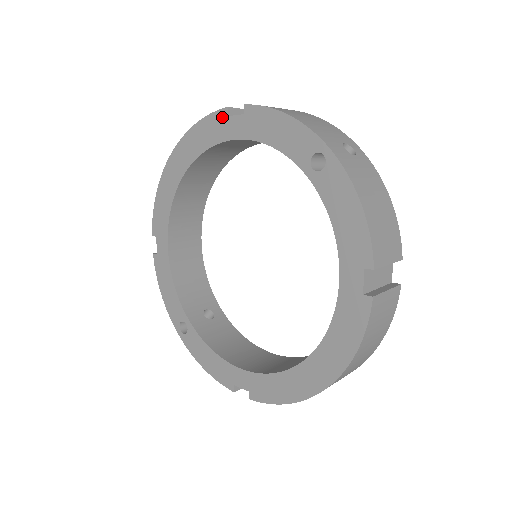
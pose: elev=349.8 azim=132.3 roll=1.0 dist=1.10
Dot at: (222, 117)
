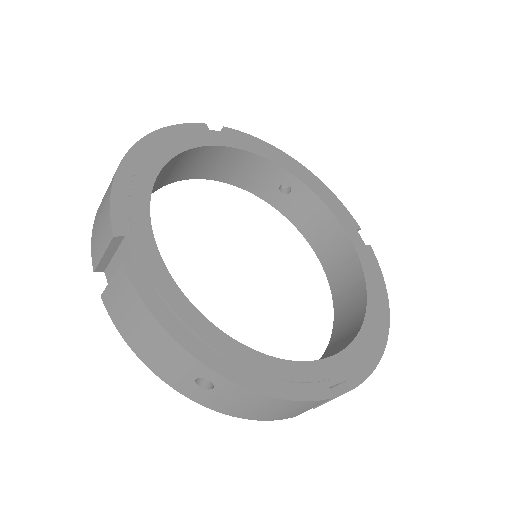
Dot at: occluded
